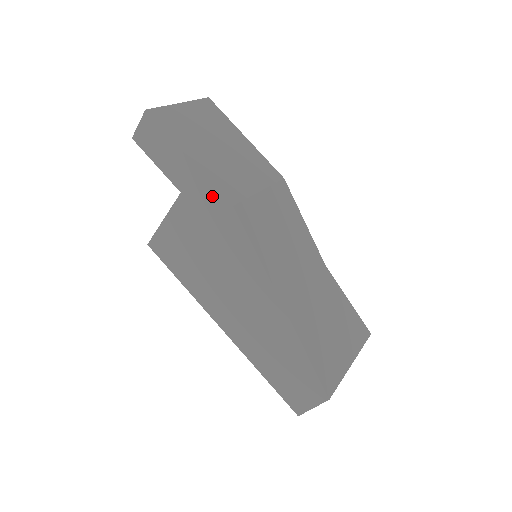
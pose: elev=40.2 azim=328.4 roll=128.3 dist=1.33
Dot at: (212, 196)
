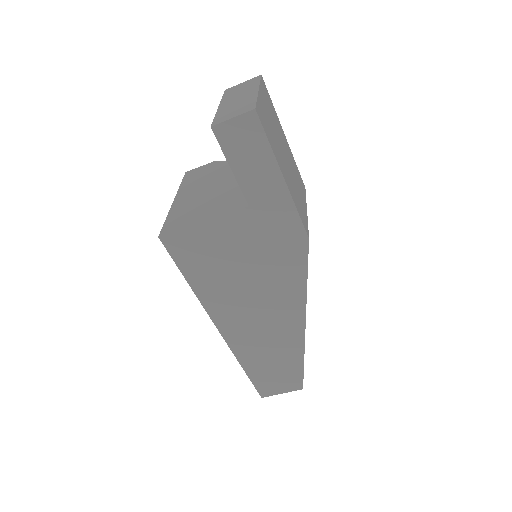
Dot at: (290, 223)
